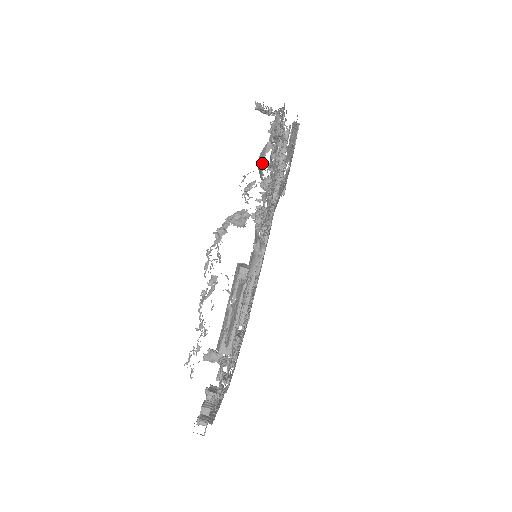
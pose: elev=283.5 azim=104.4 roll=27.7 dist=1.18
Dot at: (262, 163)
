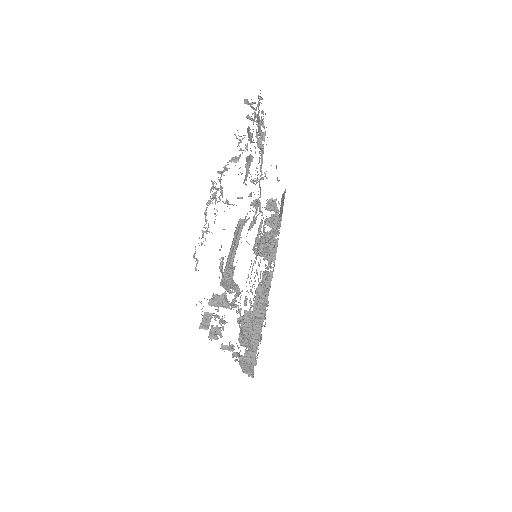
Dot at: occluded
